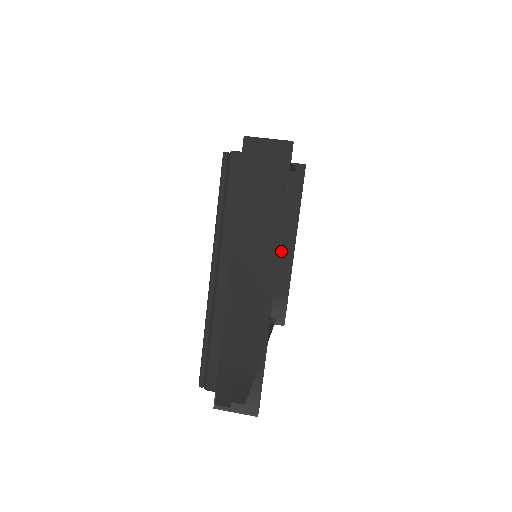
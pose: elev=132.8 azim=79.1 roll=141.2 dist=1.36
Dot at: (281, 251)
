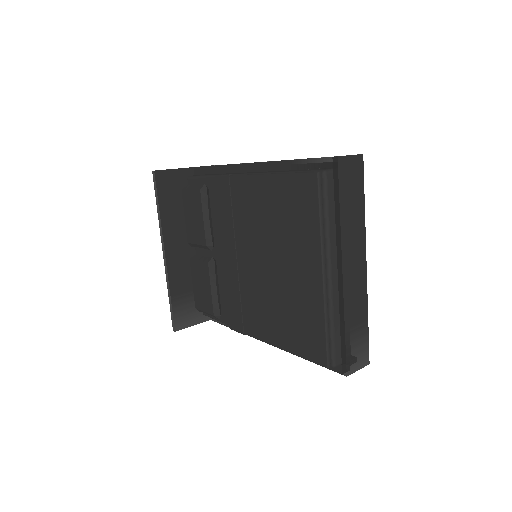
Dot at: occluded
